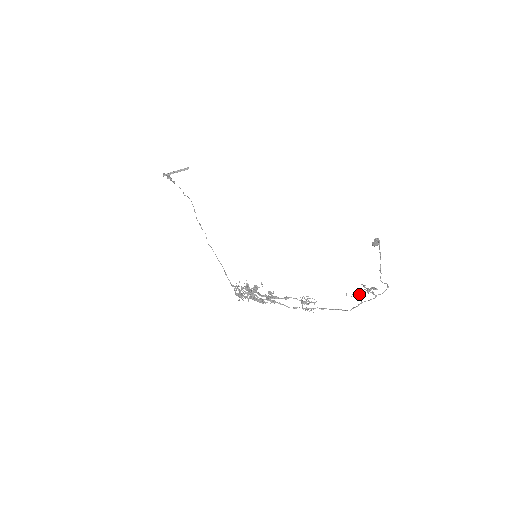
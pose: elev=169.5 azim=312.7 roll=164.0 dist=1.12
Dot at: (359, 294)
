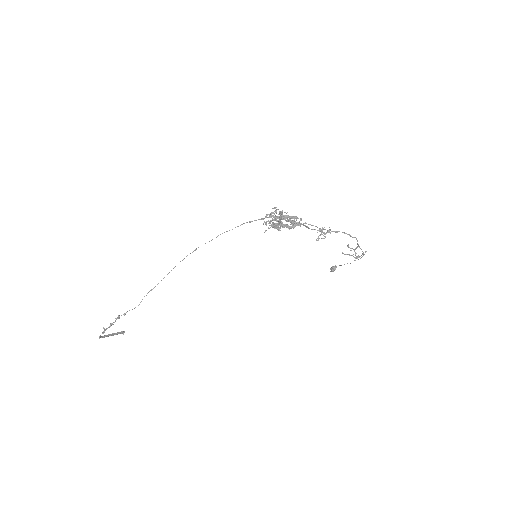
Dot at: (351, 255)
